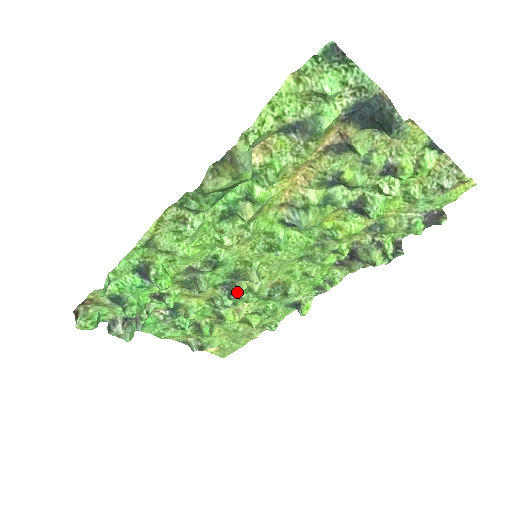
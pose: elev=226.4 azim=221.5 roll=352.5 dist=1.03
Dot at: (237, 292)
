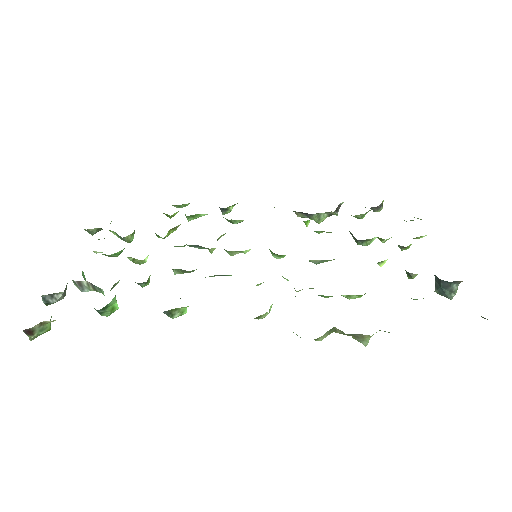
Dot at: occluded
